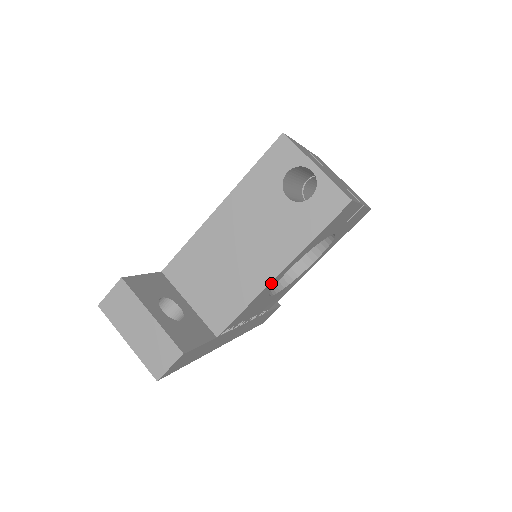
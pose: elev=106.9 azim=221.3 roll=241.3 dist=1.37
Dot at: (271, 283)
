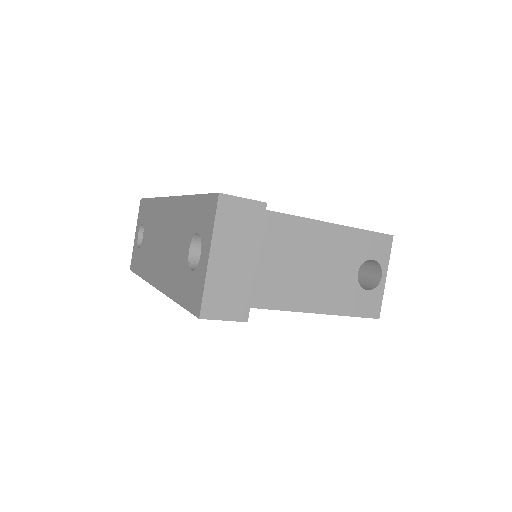
Dot at: (291, 310)
